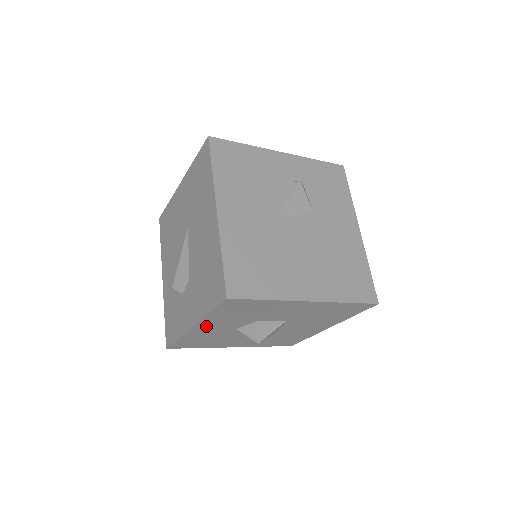
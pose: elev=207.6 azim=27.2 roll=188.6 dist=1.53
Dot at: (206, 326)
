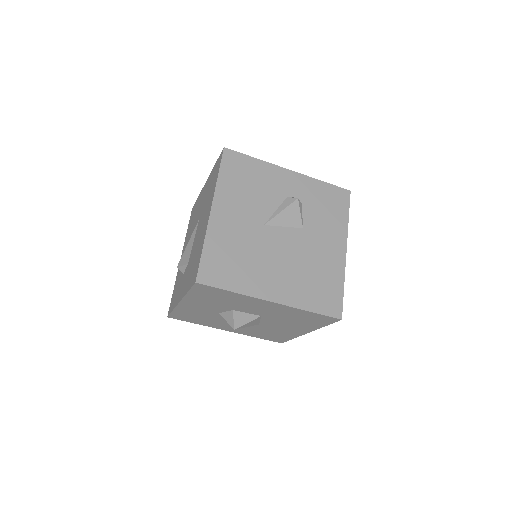
Dot at: (191, 304)
